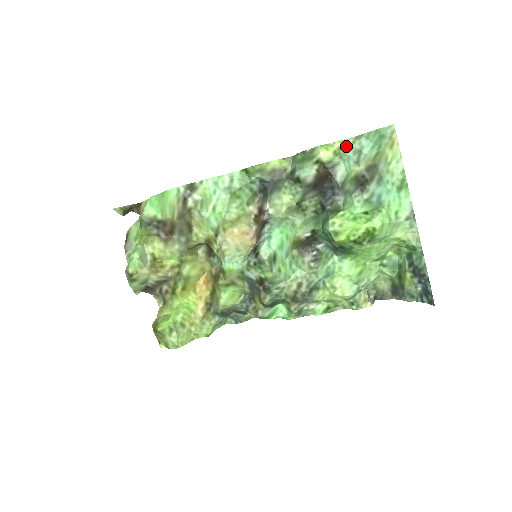
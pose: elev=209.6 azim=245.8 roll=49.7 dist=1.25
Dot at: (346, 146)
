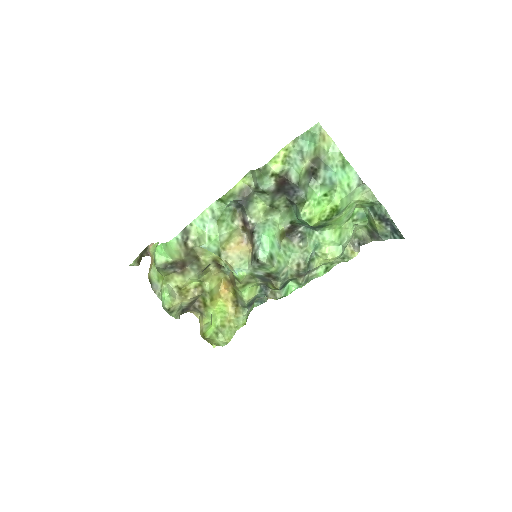
Dot at: (289, 152)
